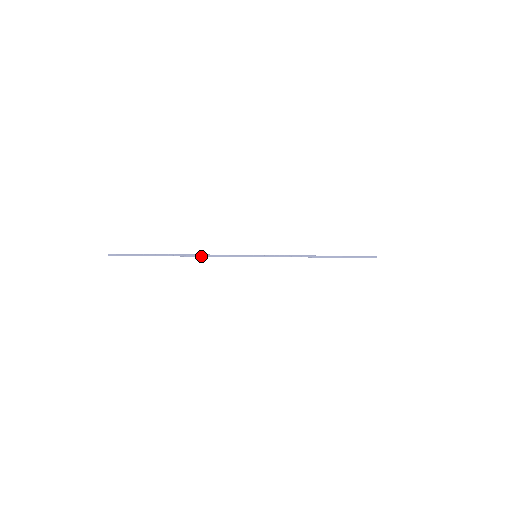
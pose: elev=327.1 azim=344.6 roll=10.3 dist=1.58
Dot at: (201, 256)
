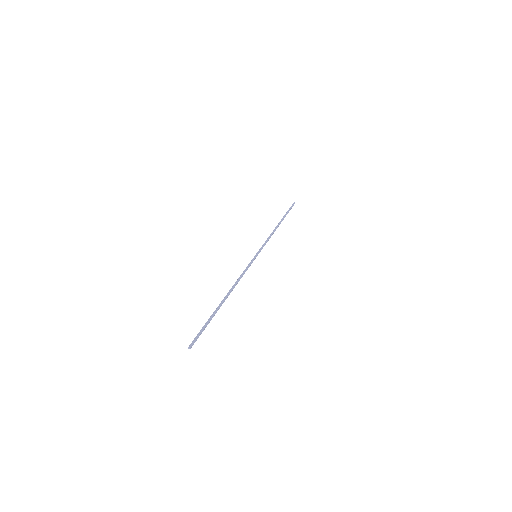
Dot at: occluded
